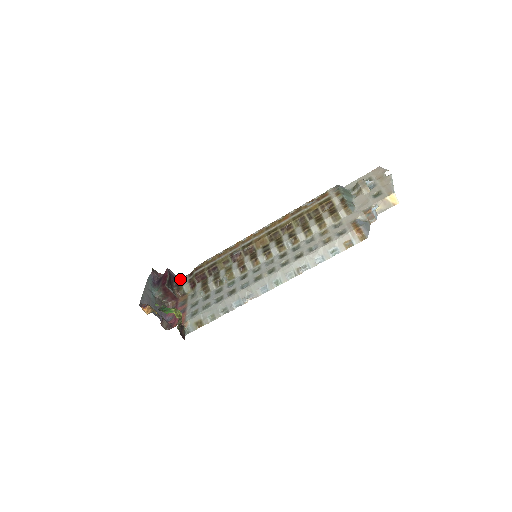
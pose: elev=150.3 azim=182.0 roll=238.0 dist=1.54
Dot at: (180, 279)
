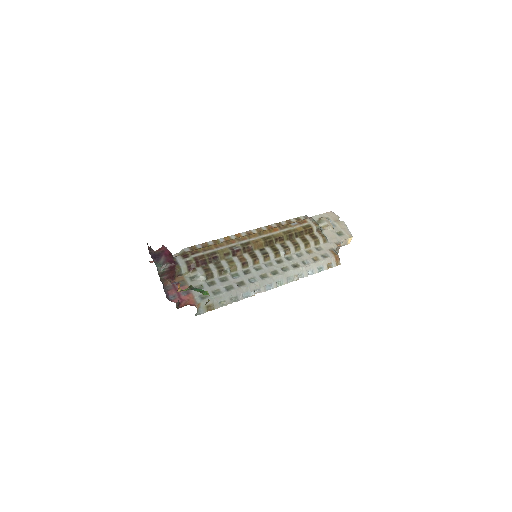
Dot at: occluded
